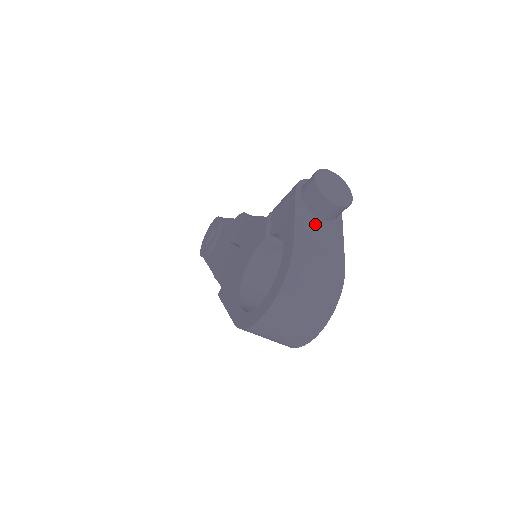
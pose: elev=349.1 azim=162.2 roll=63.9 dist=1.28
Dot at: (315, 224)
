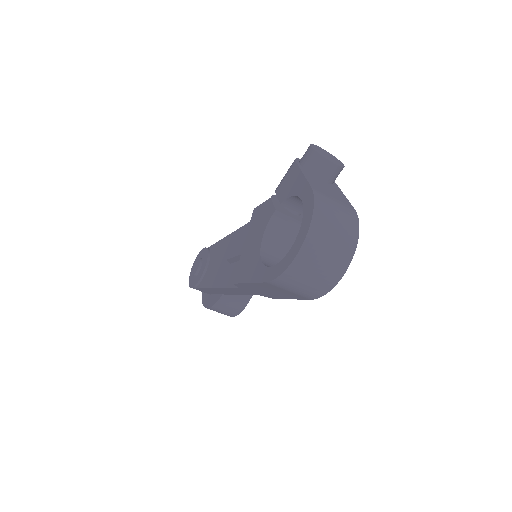
Dot at: (320, 182)
